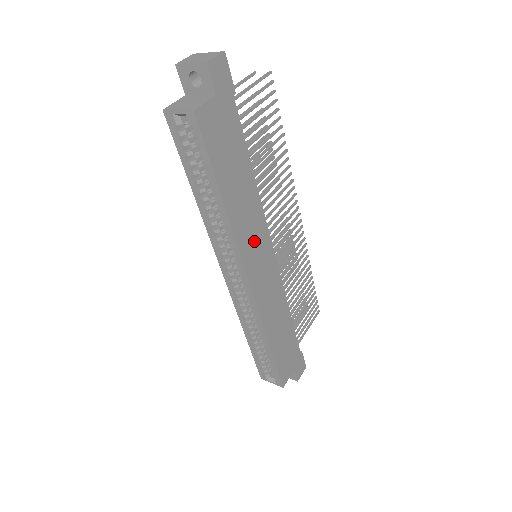
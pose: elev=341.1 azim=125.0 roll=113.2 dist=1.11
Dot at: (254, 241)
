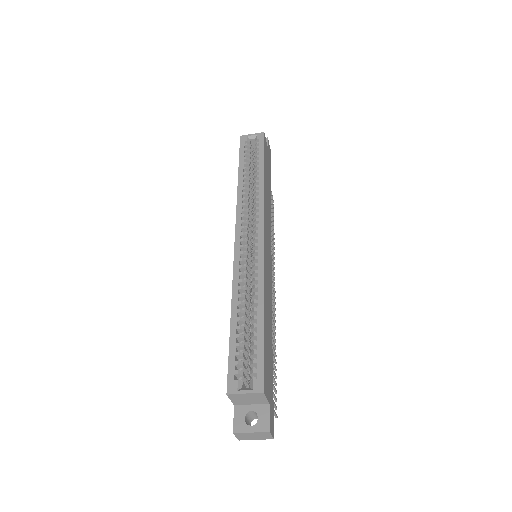
Dot at: (267, 224)
